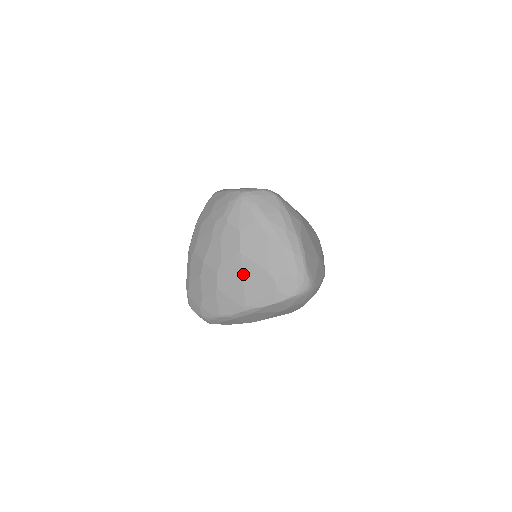
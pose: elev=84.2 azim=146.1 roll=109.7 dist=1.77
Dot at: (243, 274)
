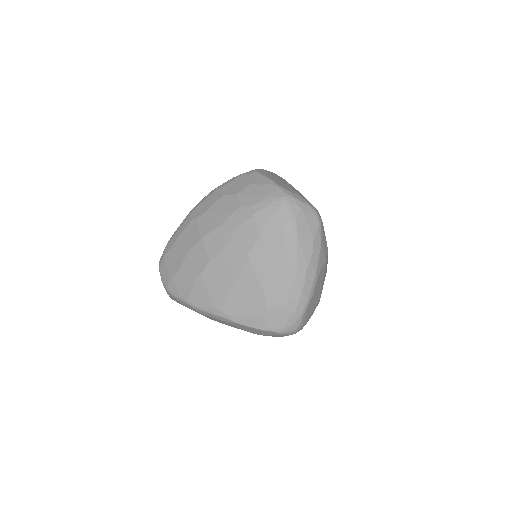
Dot at: (237, 280)
